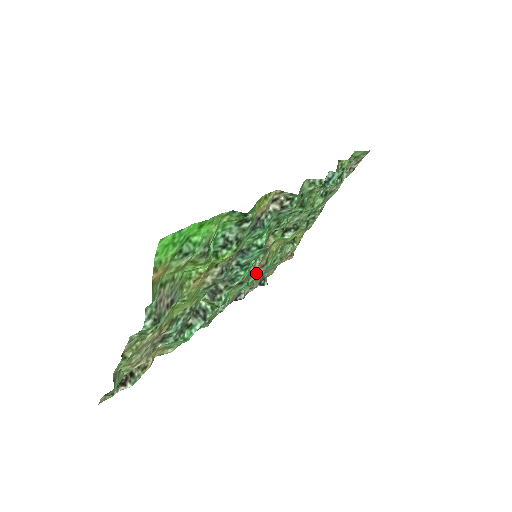
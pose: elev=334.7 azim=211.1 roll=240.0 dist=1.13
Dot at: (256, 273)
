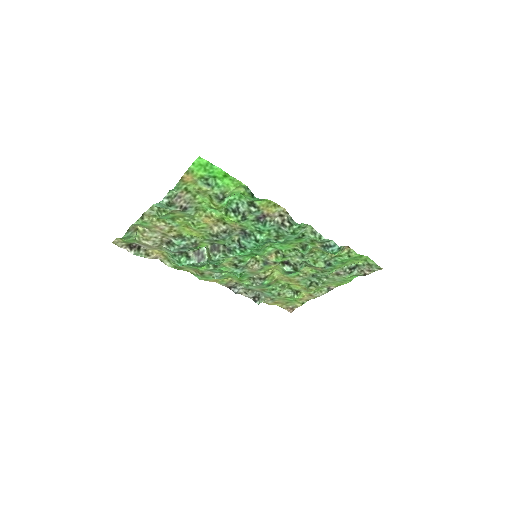
Dot at: (254, 281)
